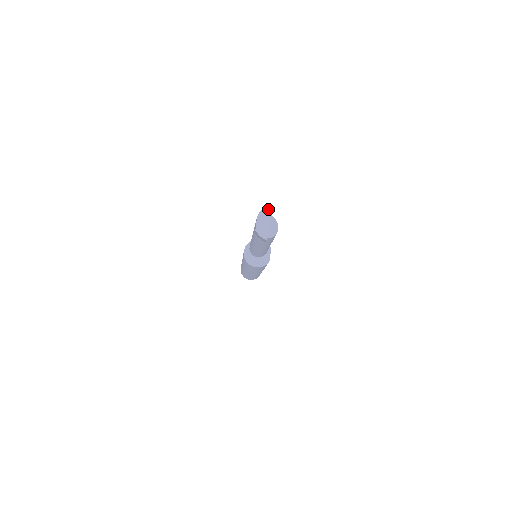
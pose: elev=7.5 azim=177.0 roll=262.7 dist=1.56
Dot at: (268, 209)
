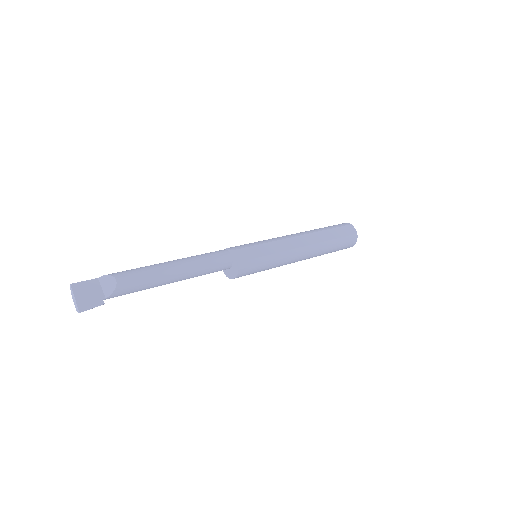
Dot at: (70, 287)
